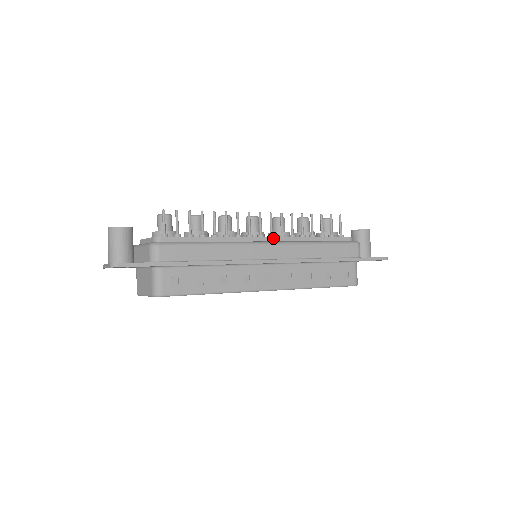
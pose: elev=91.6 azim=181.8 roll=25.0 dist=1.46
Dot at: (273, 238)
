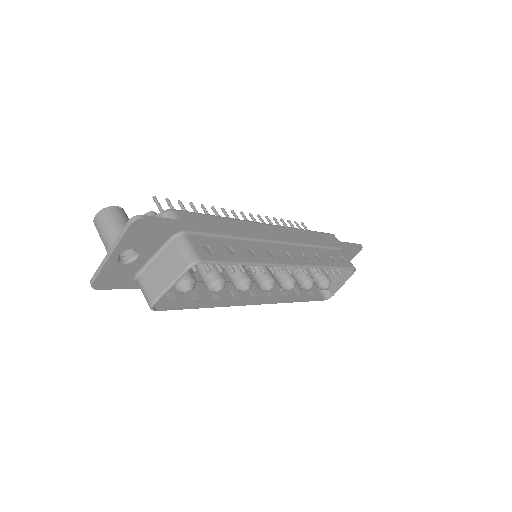
Dot at: occluded
